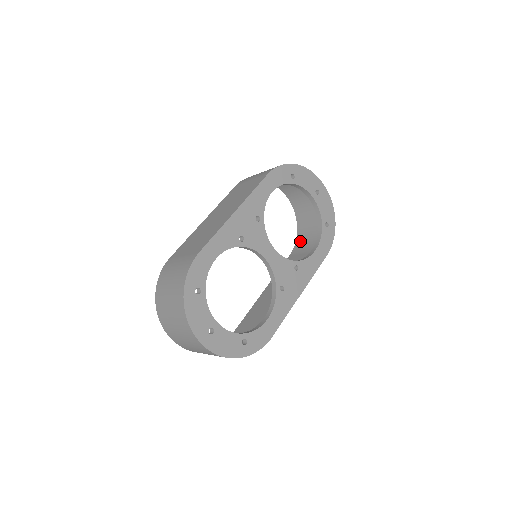
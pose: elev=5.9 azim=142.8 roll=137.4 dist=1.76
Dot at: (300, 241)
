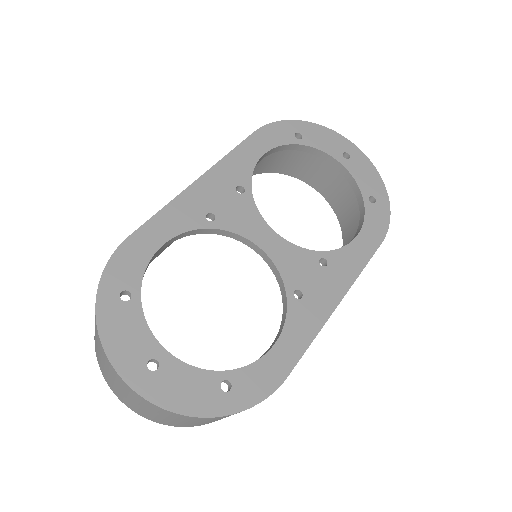
Dot at: occluded
